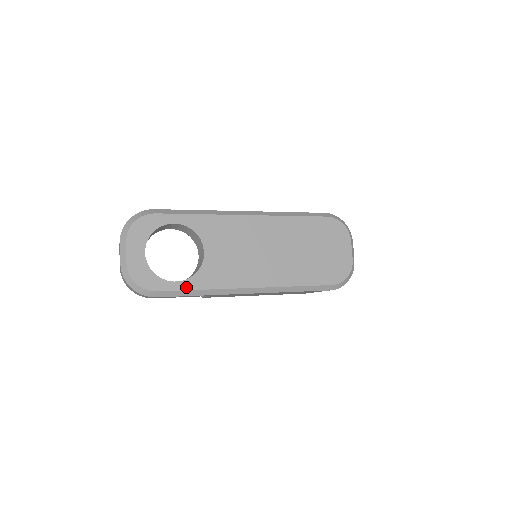
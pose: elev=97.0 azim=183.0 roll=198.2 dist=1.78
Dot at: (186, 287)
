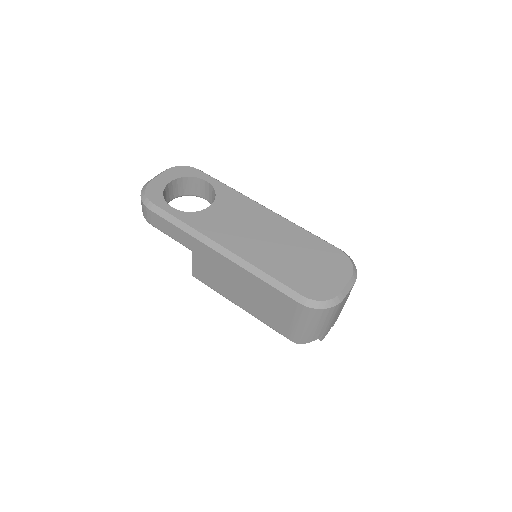
Dot at: (175, 214)
